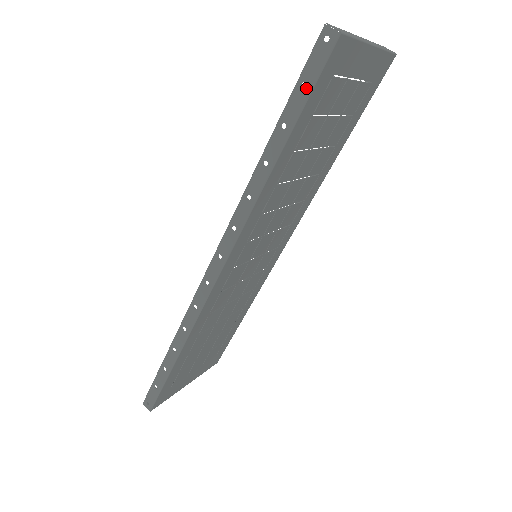
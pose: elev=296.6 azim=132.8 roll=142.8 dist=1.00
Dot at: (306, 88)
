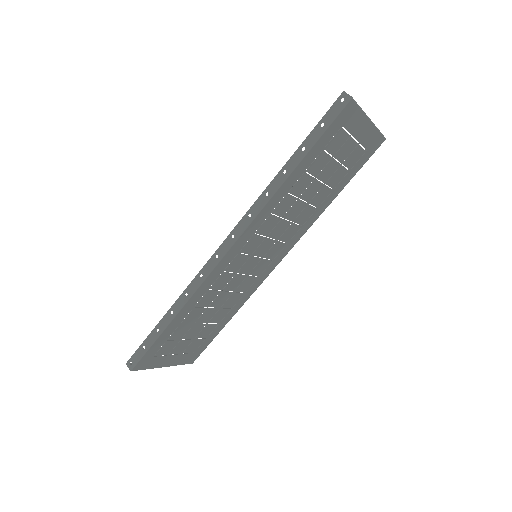
Dot at: (323, 127)
